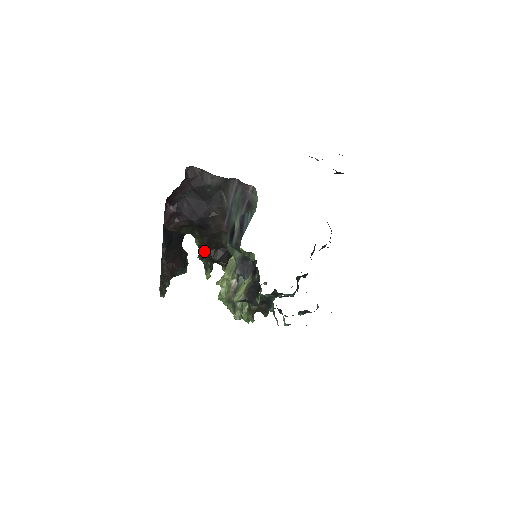
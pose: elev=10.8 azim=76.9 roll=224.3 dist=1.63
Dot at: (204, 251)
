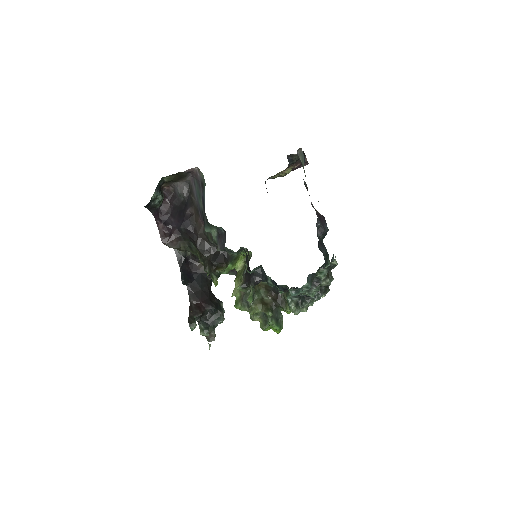
Dot at: (205, 260)
